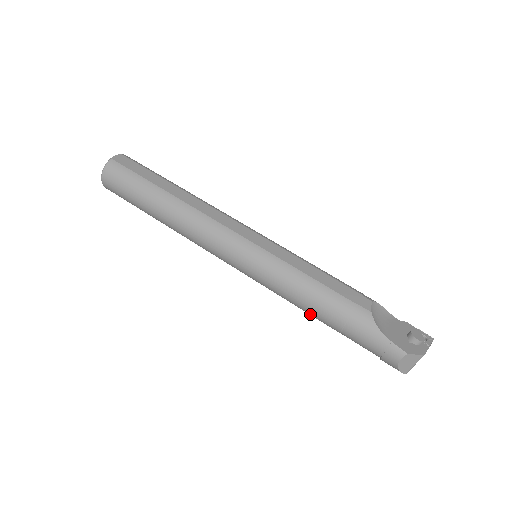
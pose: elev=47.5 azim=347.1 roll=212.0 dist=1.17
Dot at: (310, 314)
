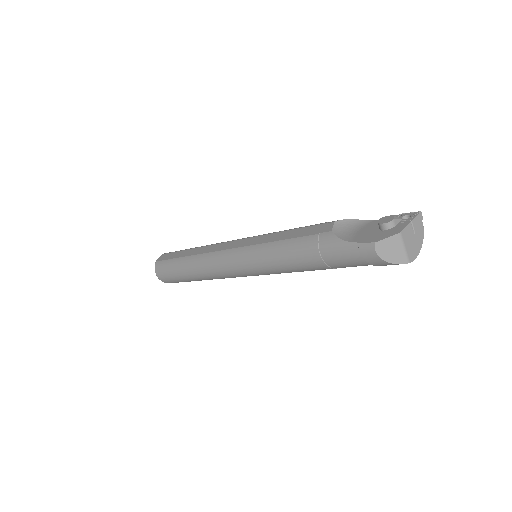
Dot at: (305, 270)
